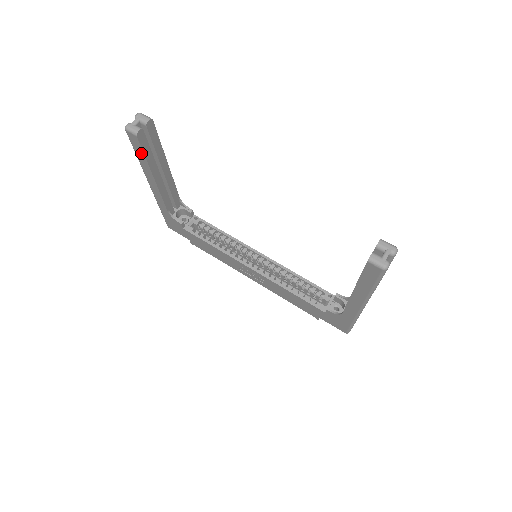
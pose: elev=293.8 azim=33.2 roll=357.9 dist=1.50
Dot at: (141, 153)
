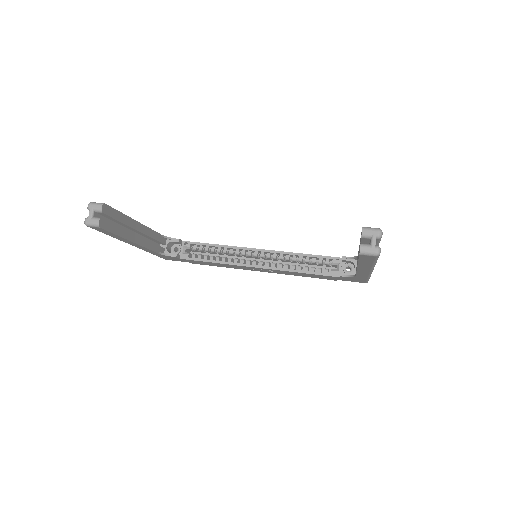
Dot at: (111, 234)
